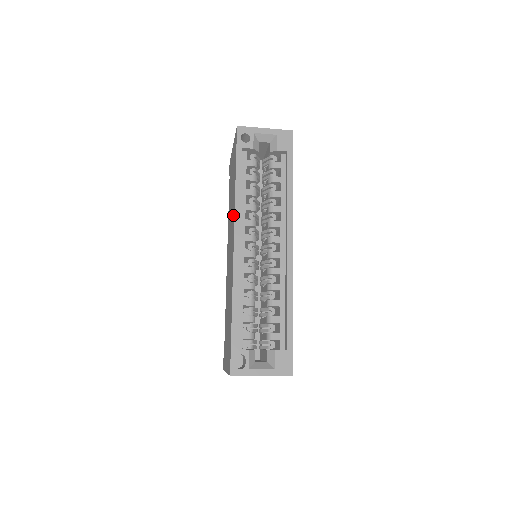
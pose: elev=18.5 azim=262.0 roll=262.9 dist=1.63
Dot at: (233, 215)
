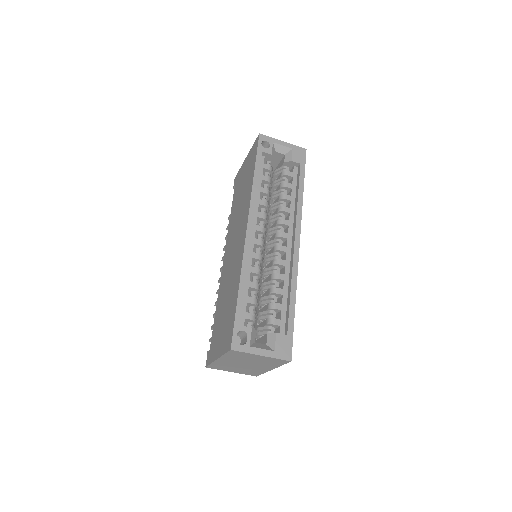
Dot at: (246, 207)
